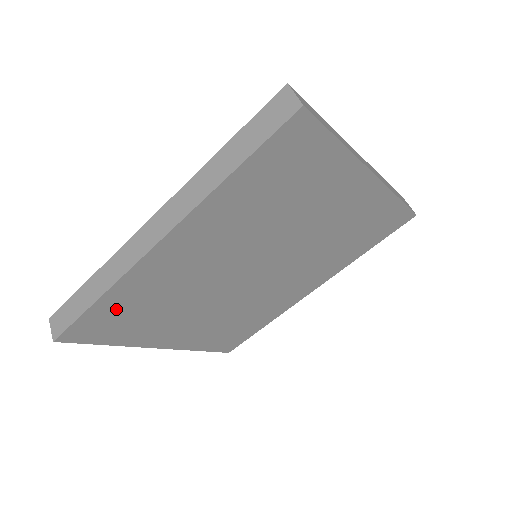
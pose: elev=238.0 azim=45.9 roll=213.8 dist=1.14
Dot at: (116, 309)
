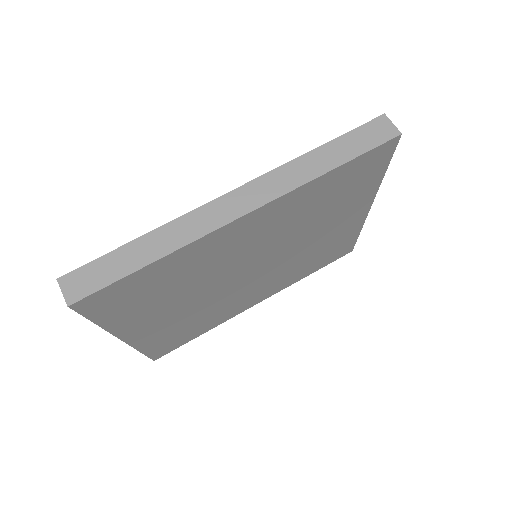
Dot at: (150, 279)
